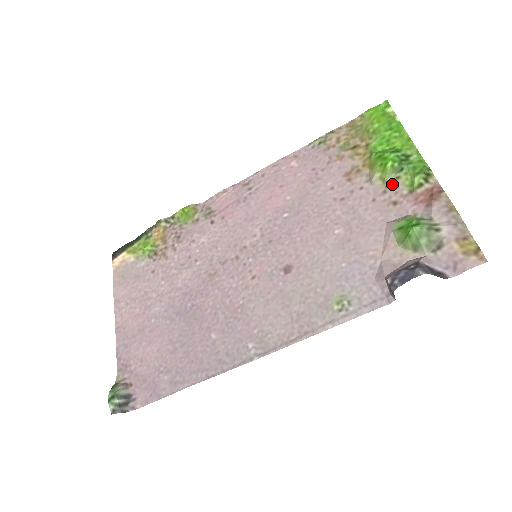
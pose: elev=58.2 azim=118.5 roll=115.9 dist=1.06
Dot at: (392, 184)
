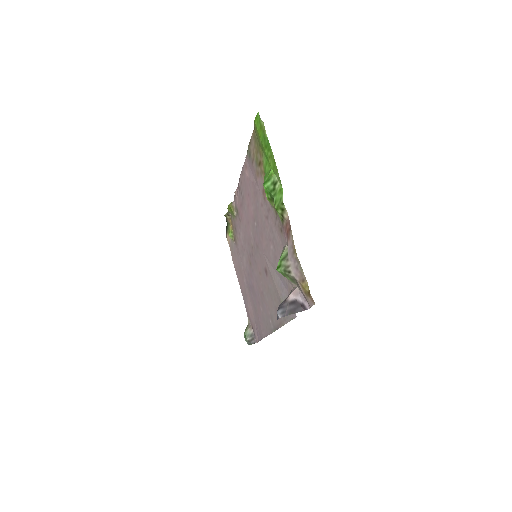
Dot at: (276, 212)
